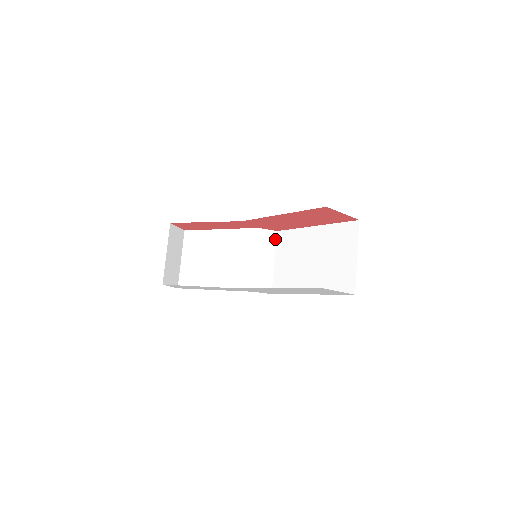
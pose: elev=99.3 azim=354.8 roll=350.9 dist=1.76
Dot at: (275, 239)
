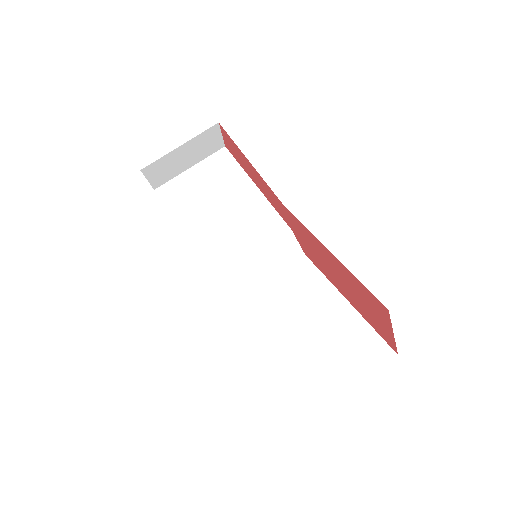
Dot at: (294, 259)
